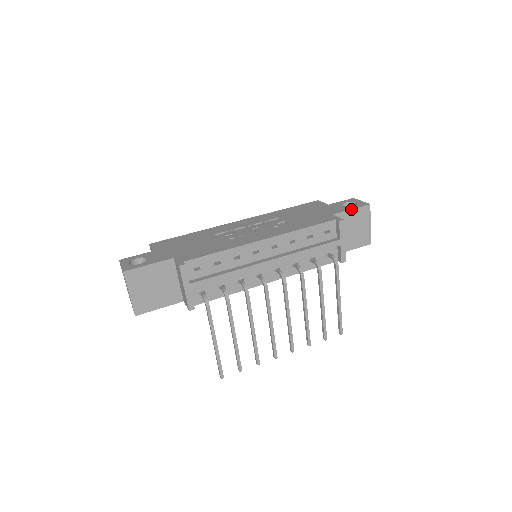
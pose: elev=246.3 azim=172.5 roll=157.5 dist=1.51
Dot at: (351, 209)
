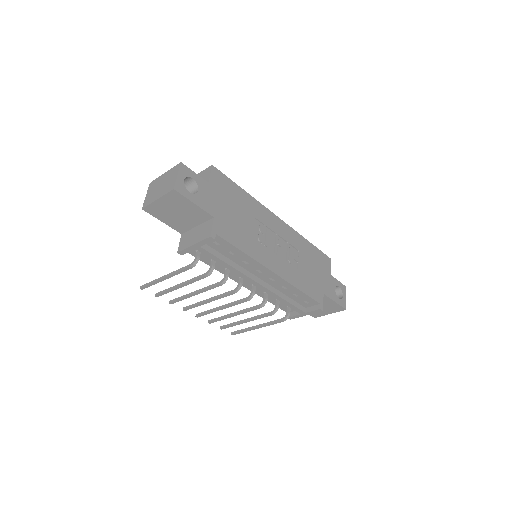
Dot at: (335, 301)
